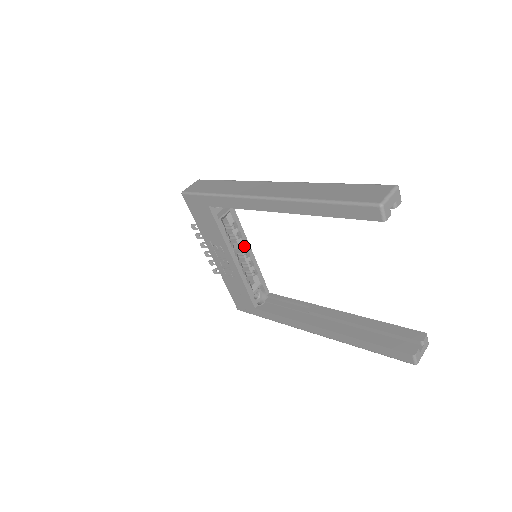
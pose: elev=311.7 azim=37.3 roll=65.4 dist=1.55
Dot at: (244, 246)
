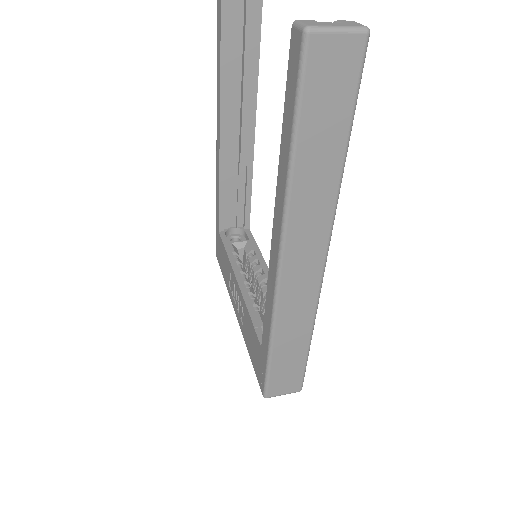
Dot at: (264, 277)
